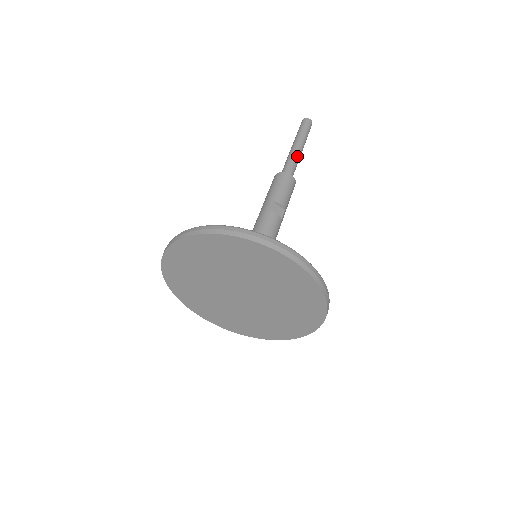
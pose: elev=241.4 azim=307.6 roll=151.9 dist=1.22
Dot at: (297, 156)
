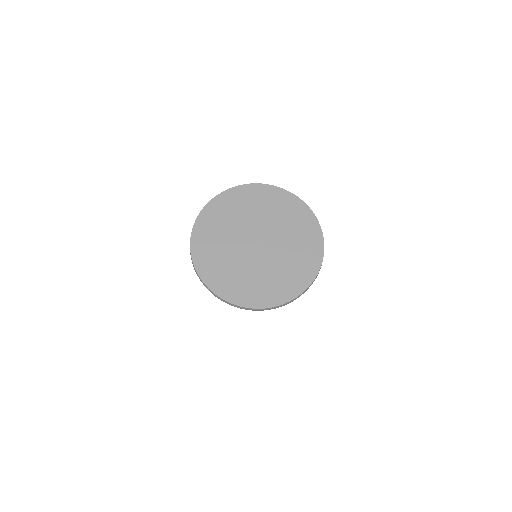
Dot at: occluded
